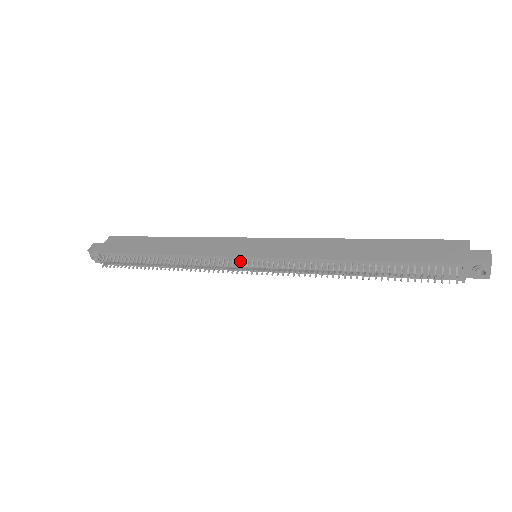
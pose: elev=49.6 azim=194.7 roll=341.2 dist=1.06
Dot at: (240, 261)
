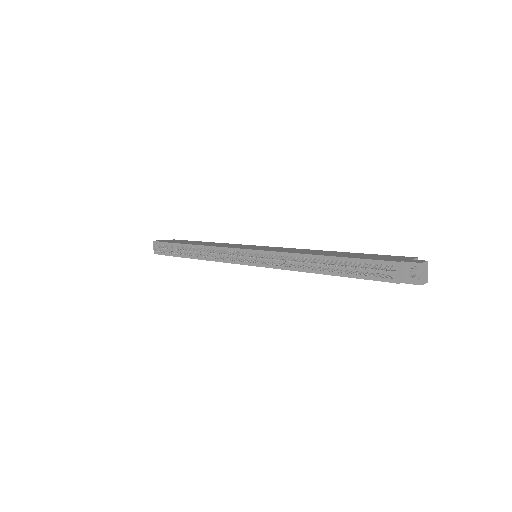
Dot at: (242, 253)
